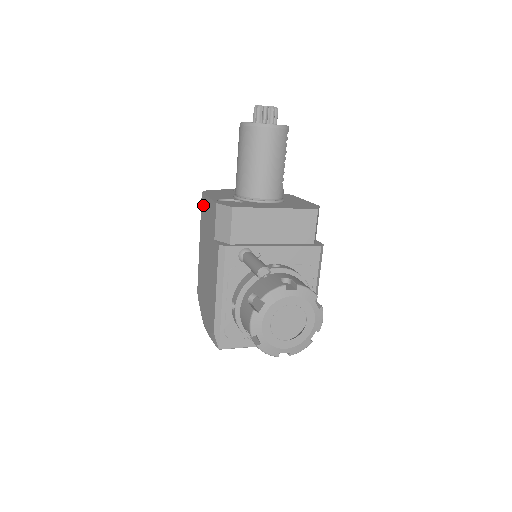
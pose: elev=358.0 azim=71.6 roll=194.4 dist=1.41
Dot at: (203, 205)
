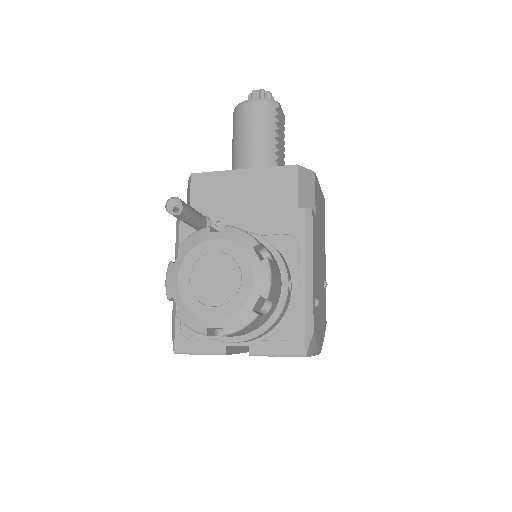
Dot at: occluded
